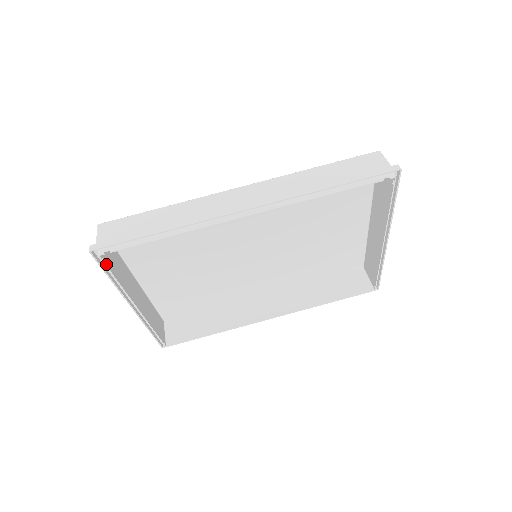
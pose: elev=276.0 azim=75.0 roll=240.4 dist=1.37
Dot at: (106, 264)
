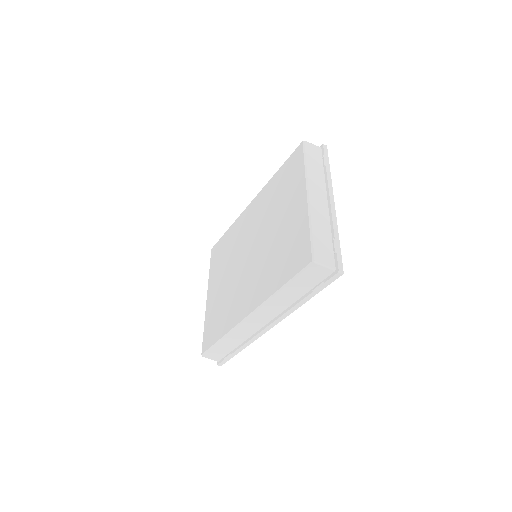
Dot at: occluded
